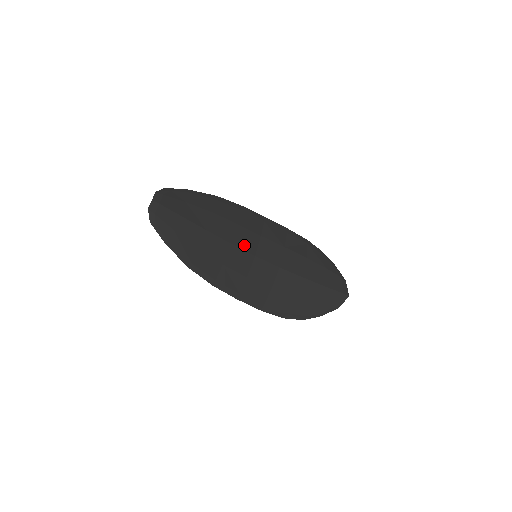
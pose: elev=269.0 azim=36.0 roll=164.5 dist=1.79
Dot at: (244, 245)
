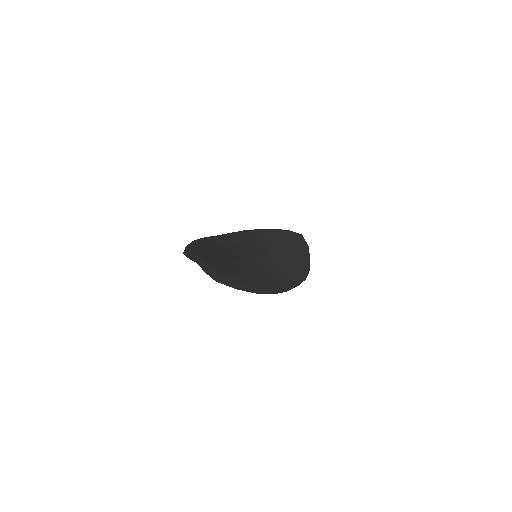
Dot at: (244, 256)
